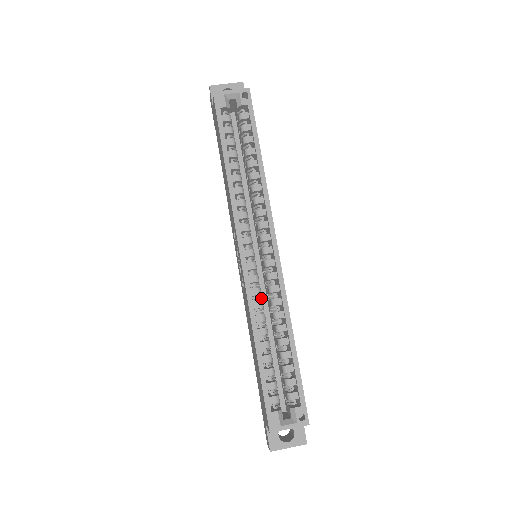
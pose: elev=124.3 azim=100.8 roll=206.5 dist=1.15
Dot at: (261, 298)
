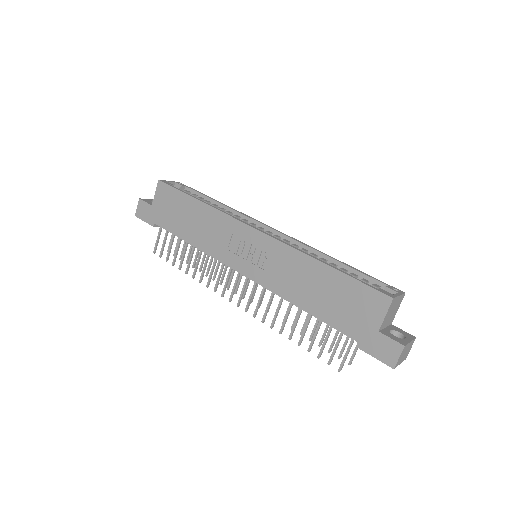
Dot at: occluded
